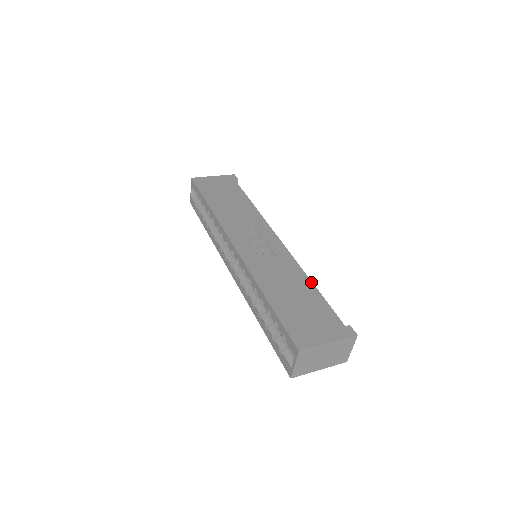
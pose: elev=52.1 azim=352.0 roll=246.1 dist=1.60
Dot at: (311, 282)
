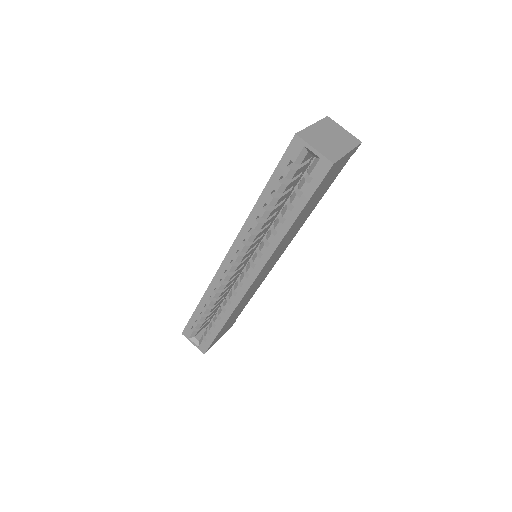
Dot at: occluded
